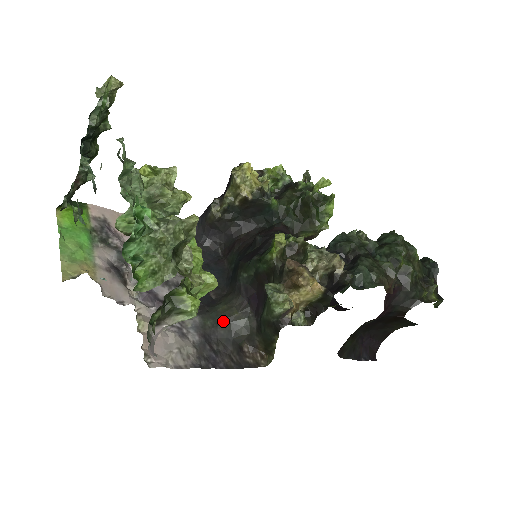
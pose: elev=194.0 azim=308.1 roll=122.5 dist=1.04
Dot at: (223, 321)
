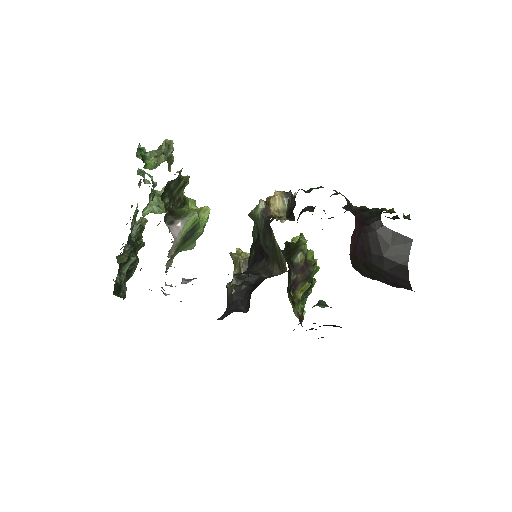
Dot at: occluded
